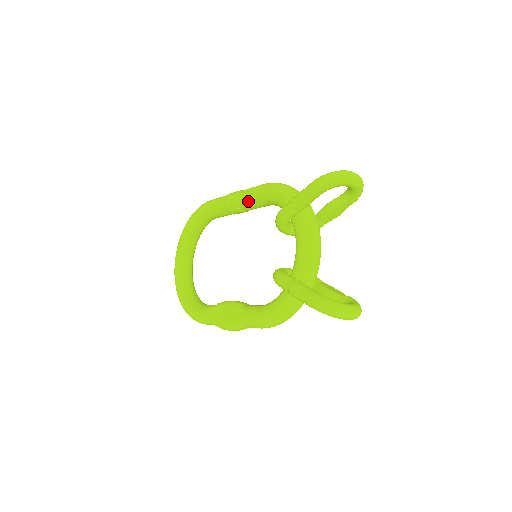
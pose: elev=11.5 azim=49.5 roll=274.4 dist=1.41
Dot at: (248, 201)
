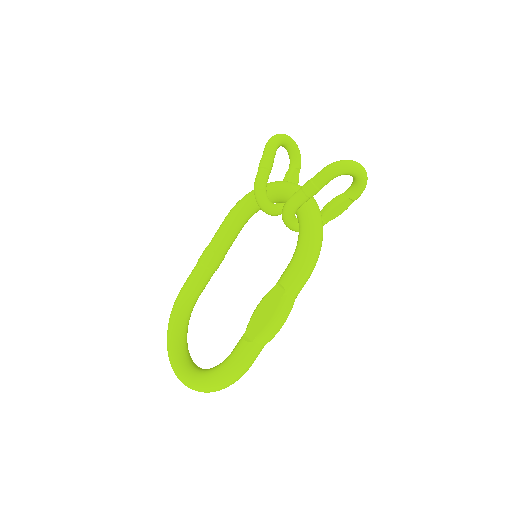
Dot at: (221, 236)
